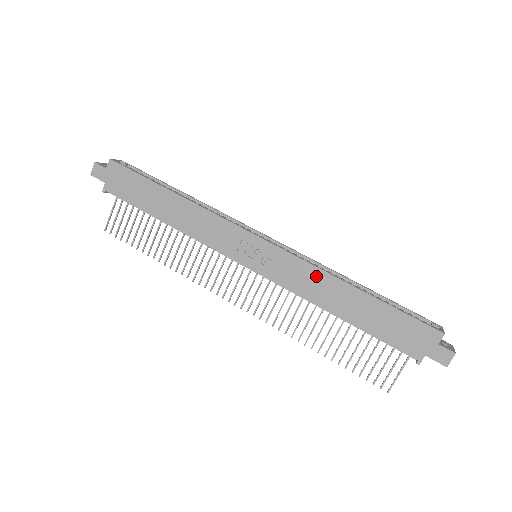
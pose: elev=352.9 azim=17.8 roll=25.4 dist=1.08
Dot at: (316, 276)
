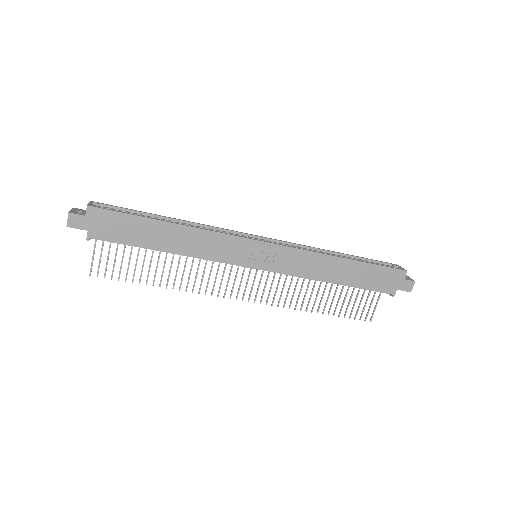
Dot at: (314, 259)
